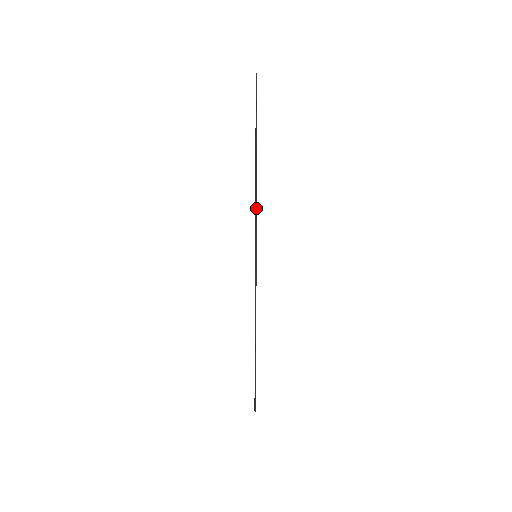
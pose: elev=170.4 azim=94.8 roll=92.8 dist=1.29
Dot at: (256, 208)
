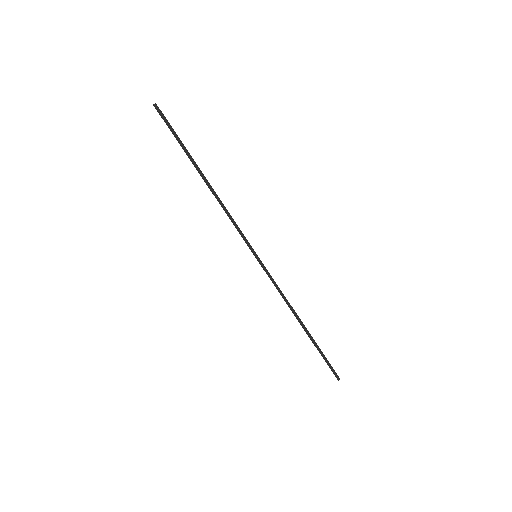
Dot at: occluded
